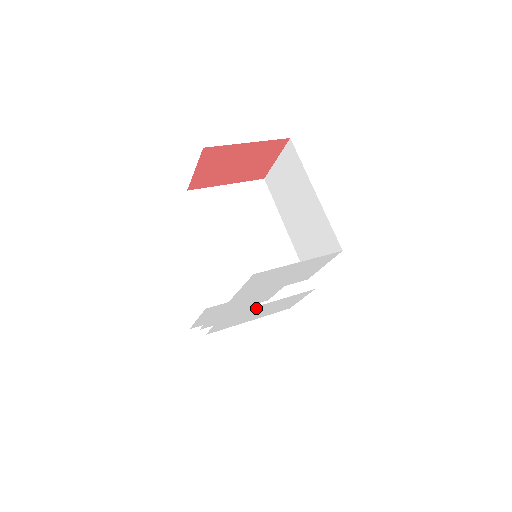
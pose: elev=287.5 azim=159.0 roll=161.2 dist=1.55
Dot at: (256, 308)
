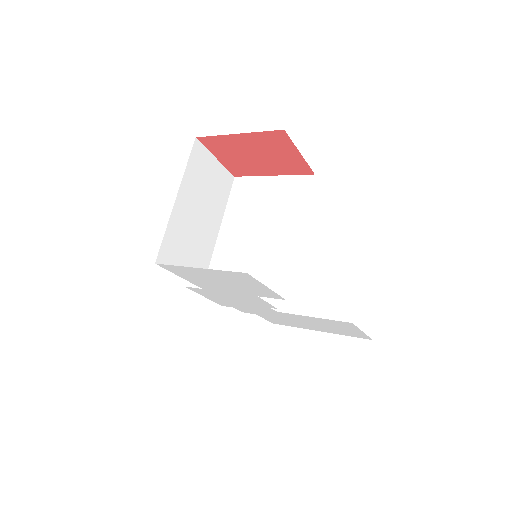
Dot at: (284, 314)
